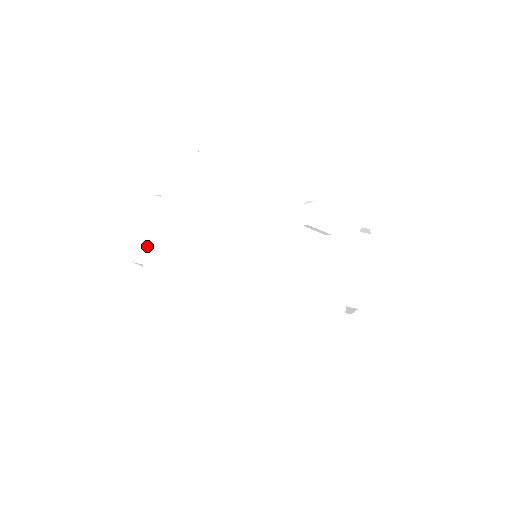
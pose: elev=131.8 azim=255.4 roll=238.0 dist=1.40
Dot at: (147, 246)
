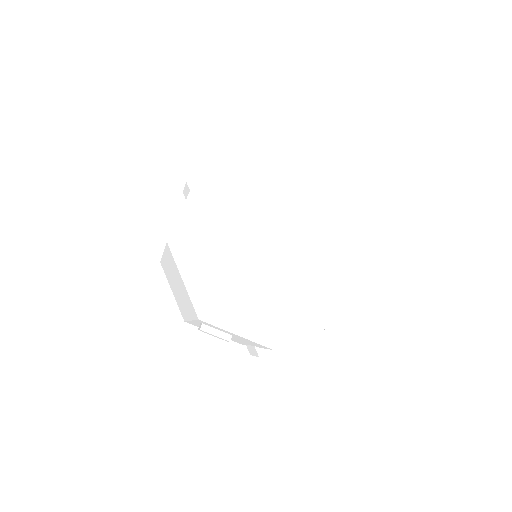
Dot at: occluded
